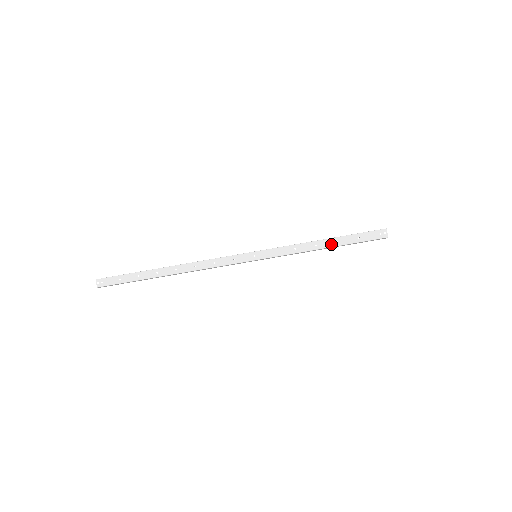
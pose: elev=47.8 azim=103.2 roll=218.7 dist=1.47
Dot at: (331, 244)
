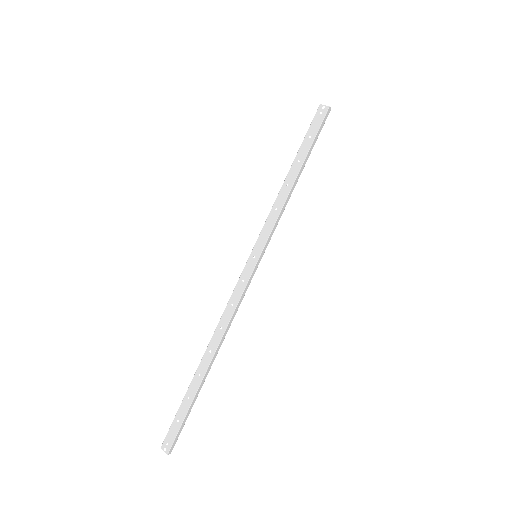
Dot at: (297, 169)
